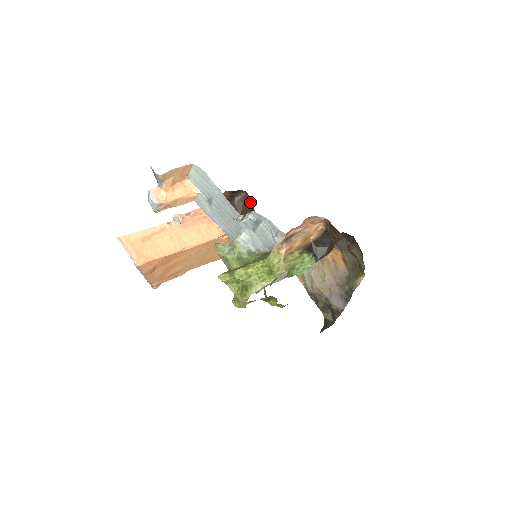
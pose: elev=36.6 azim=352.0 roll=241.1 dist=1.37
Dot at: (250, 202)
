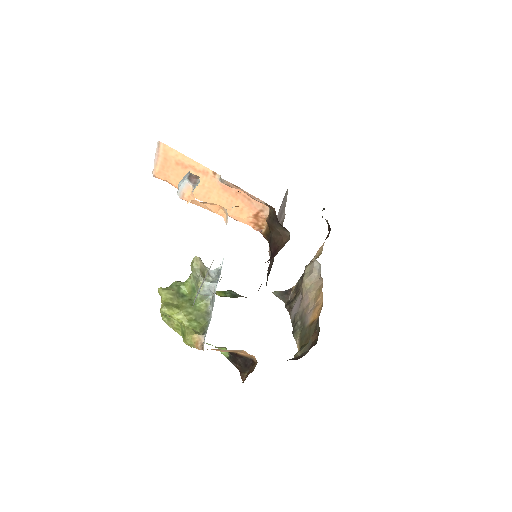
Dot at: (279, 249)
